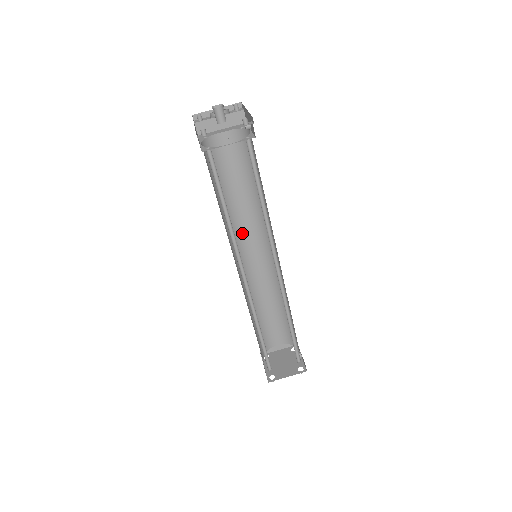
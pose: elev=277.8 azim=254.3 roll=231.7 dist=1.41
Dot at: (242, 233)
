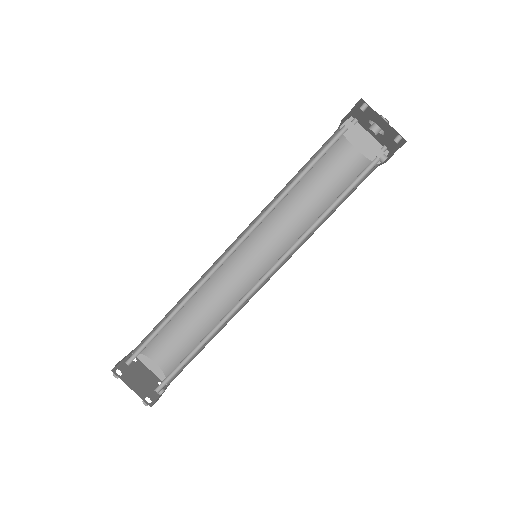
Dot at: (266, 233)
